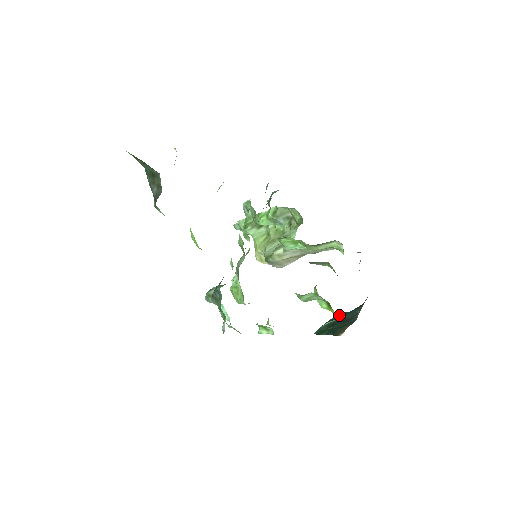
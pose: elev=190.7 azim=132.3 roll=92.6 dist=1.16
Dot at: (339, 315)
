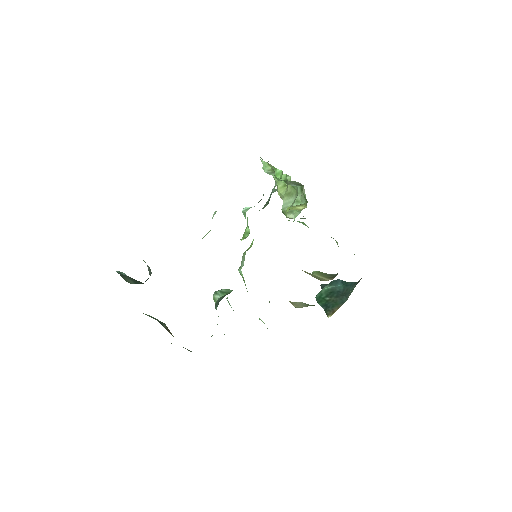
Dot at: (339, 281)
